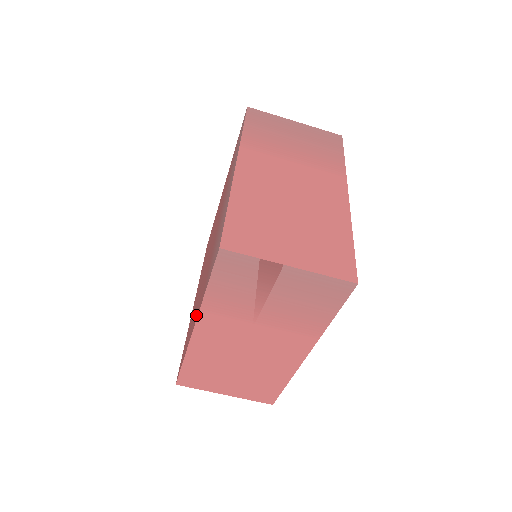
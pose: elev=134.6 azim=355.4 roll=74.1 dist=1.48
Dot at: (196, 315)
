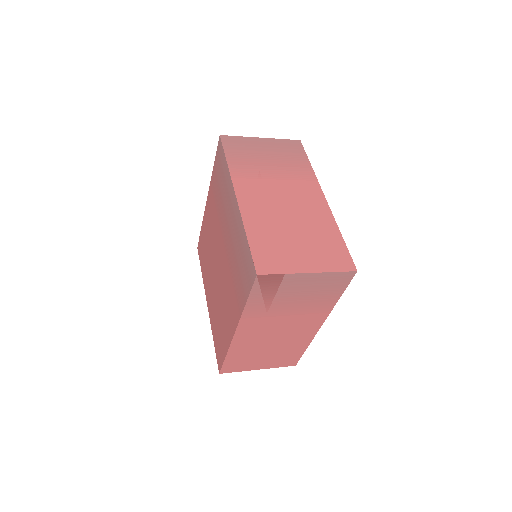
Dot at: (233, 321)
